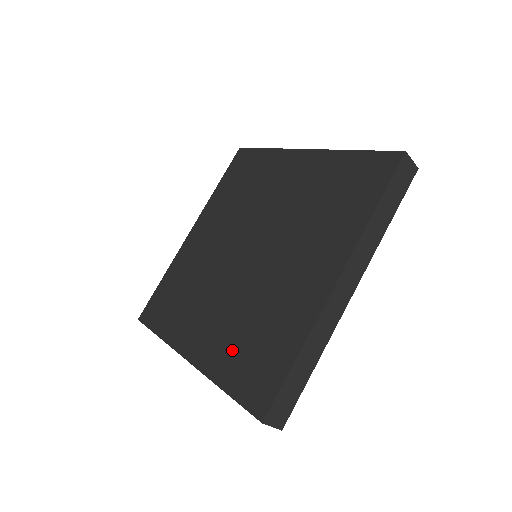
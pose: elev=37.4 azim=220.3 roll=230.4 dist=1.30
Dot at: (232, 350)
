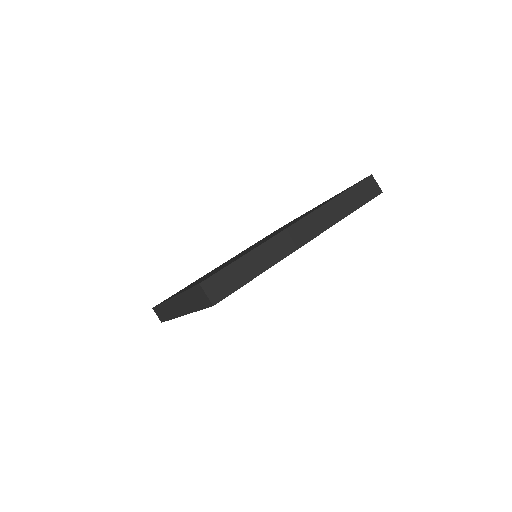
Dot at: occluded
